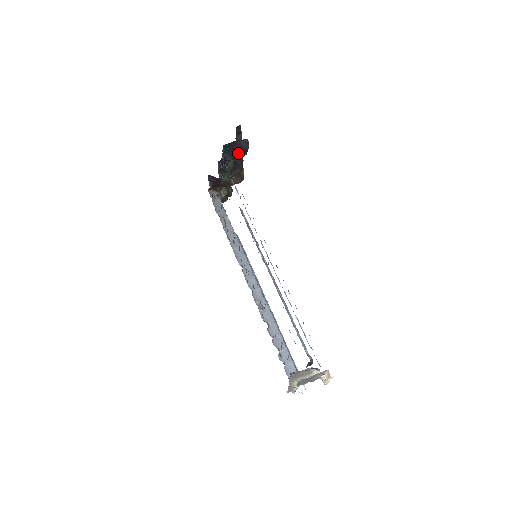
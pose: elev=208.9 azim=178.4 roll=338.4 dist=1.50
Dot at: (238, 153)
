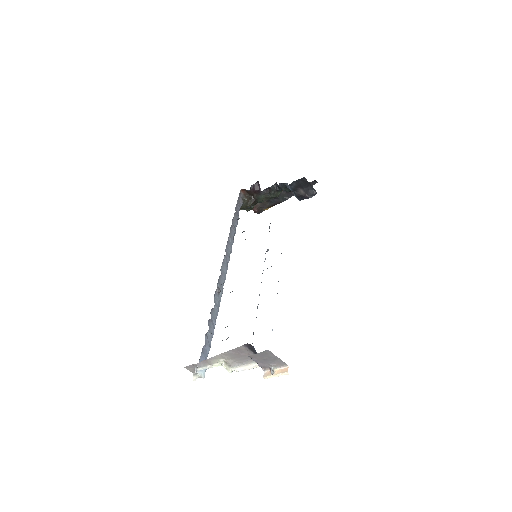
Dot at: (298, 193)
